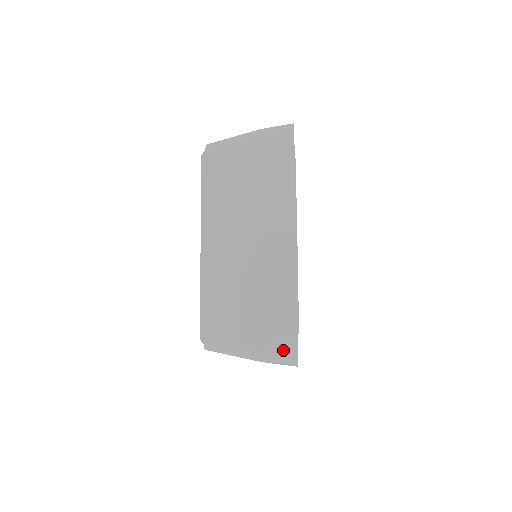
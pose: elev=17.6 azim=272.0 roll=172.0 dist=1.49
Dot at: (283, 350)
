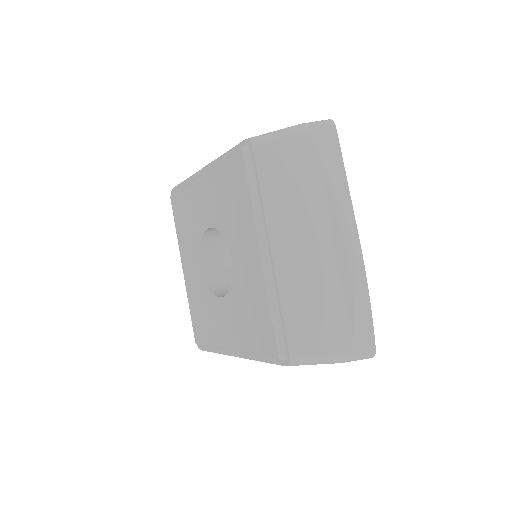
Dot at: (364, 346)
